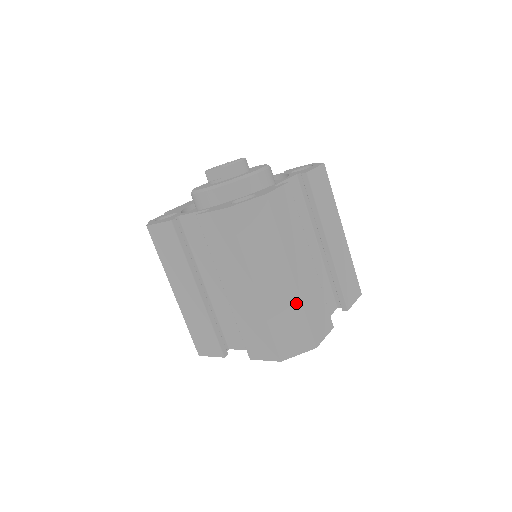
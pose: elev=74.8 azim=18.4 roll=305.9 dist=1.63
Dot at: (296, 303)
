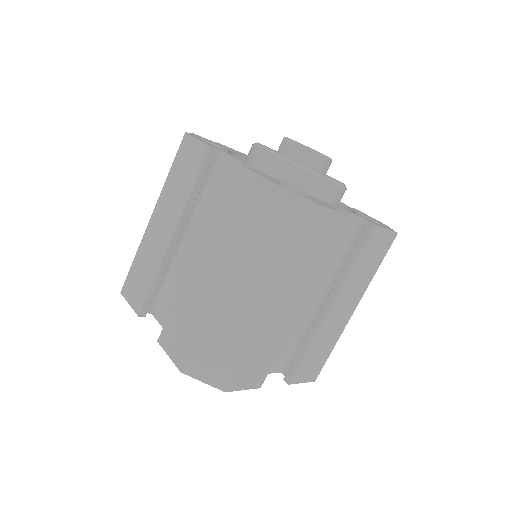
Dot at: (247, 333)
